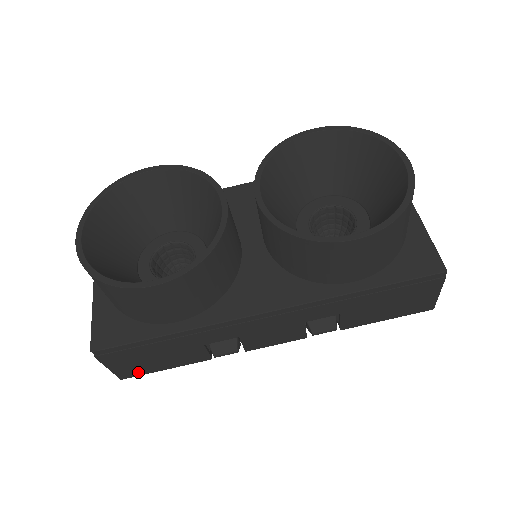
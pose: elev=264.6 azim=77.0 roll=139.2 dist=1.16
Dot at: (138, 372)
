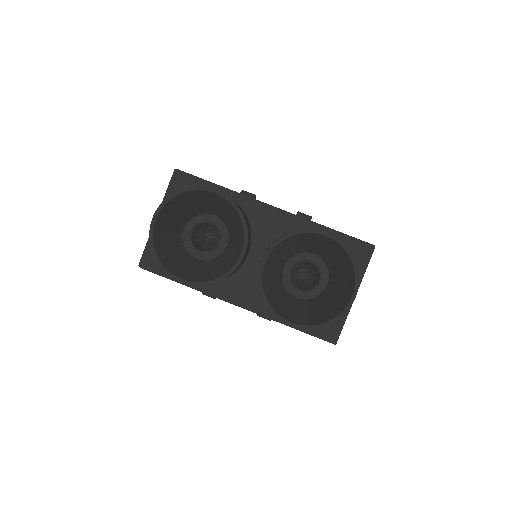
Dot at: occluded
